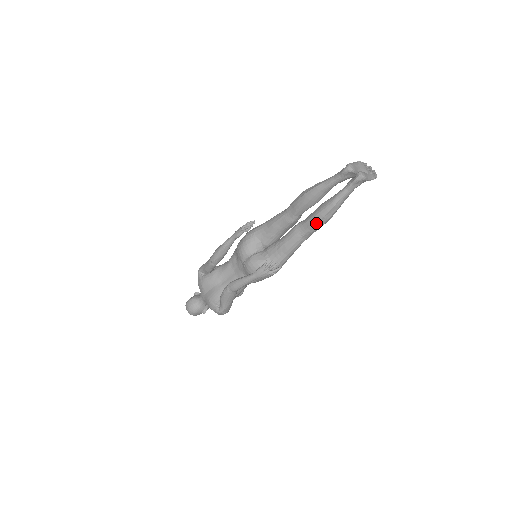
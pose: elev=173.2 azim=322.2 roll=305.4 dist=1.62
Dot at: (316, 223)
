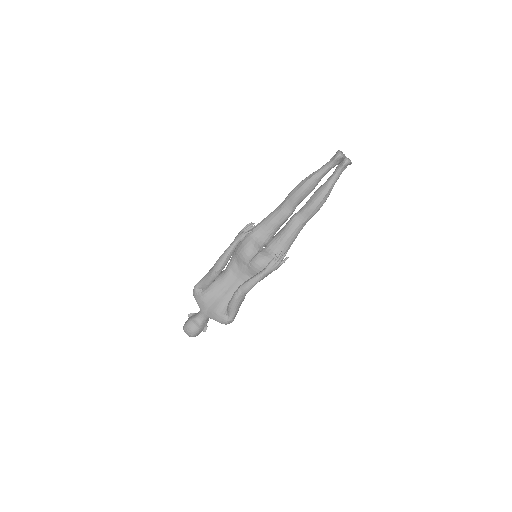
Dot at: (315, 209)
